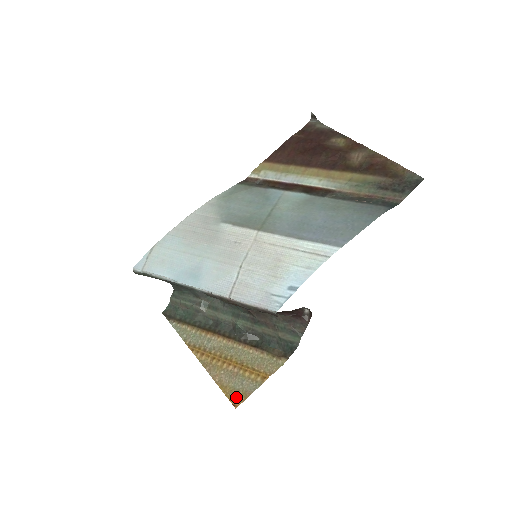
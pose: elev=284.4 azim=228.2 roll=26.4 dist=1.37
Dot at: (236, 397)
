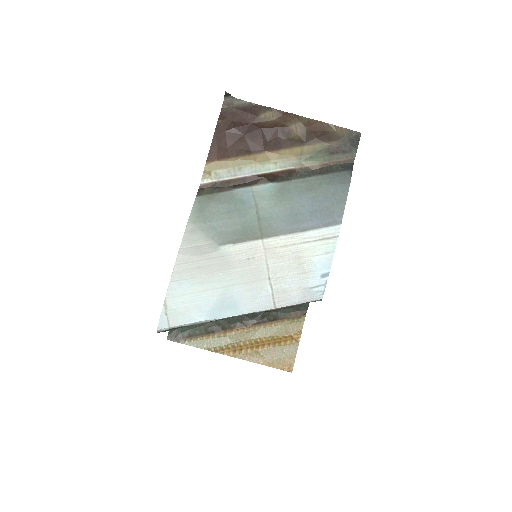
Dot at: (286, 365)
